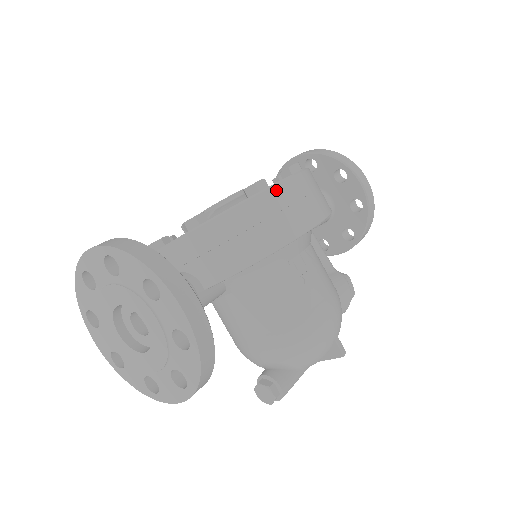
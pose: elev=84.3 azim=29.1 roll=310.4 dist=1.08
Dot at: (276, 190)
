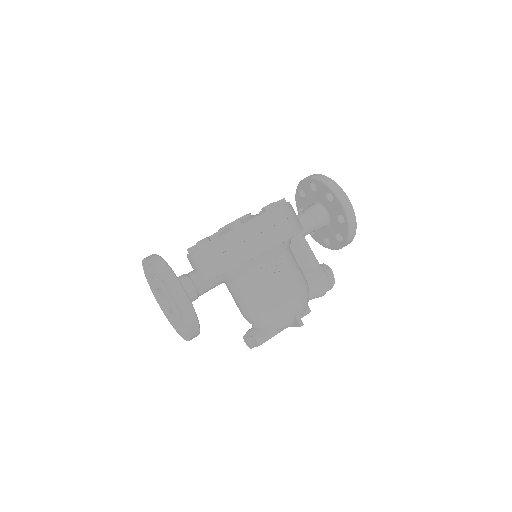
Dot at: (245, 228)
